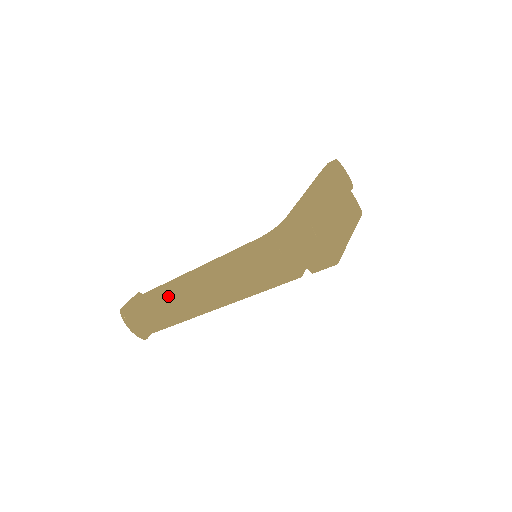
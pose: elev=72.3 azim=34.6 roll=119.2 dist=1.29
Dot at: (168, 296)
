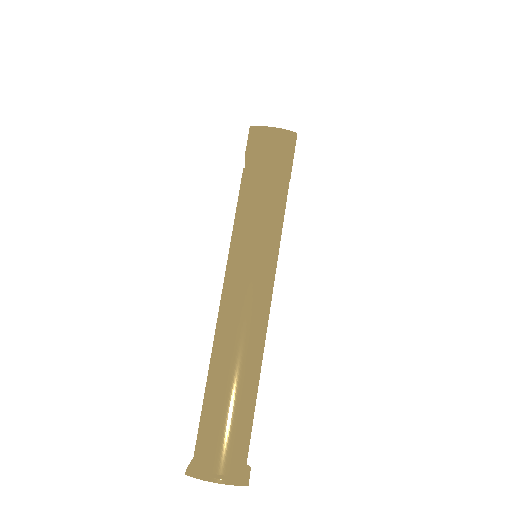
Dot at: (216, 357)
